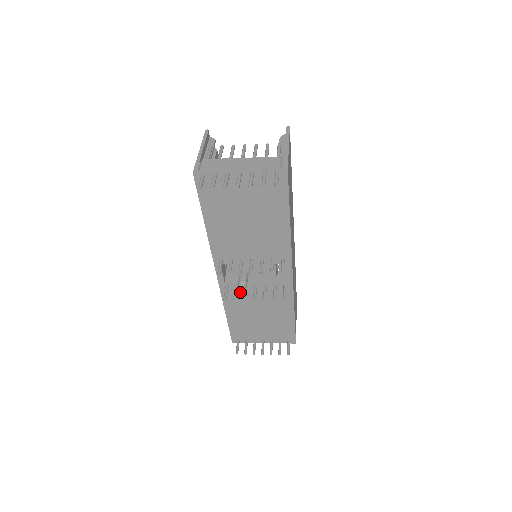
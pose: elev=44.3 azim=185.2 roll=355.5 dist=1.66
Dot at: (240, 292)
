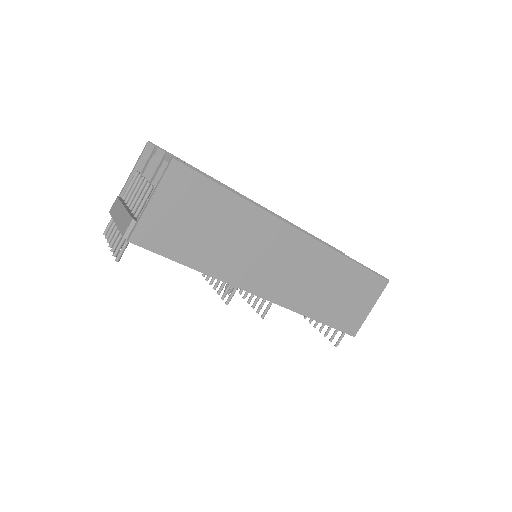
Dot at: occluded
